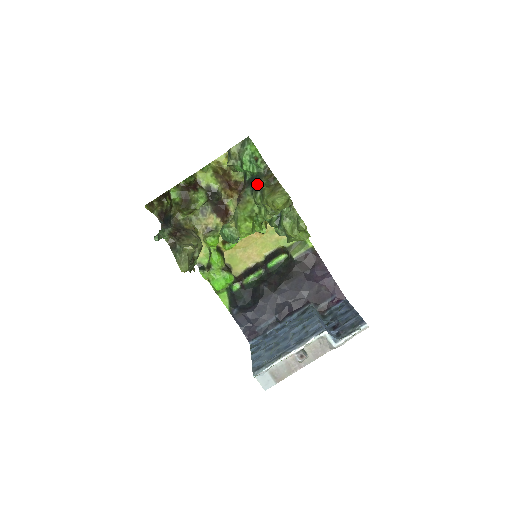
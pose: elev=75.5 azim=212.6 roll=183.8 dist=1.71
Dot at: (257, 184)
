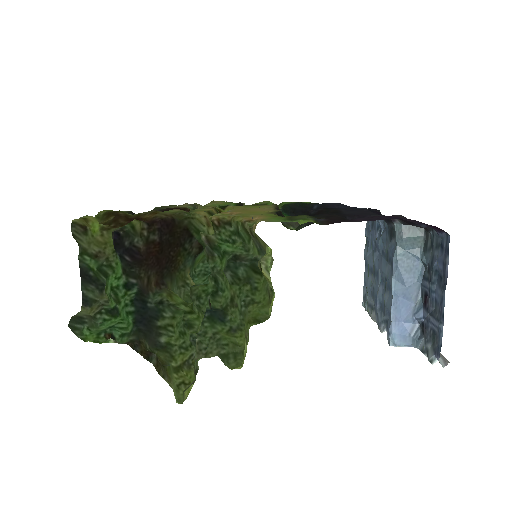
Dot at: (148, 329)
